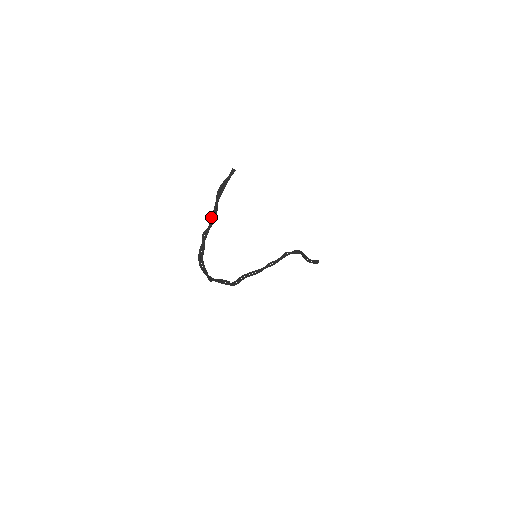
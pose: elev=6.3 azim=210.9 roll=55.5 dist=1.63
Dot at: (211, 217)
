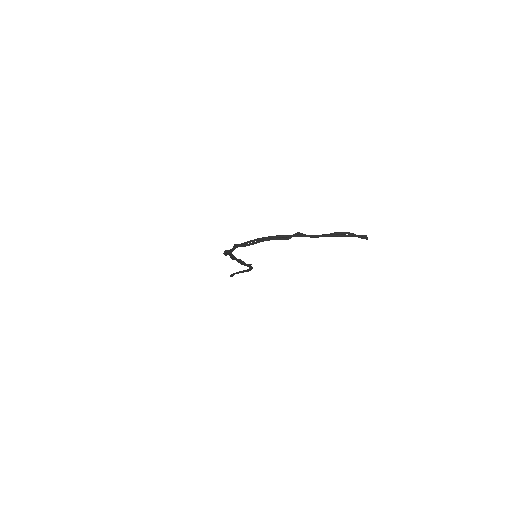
Dot at: occluded
